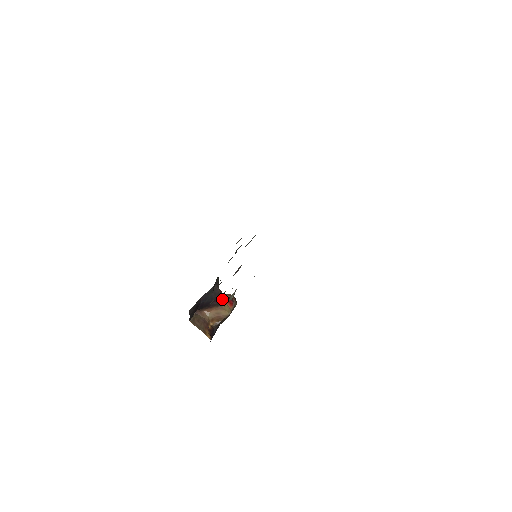
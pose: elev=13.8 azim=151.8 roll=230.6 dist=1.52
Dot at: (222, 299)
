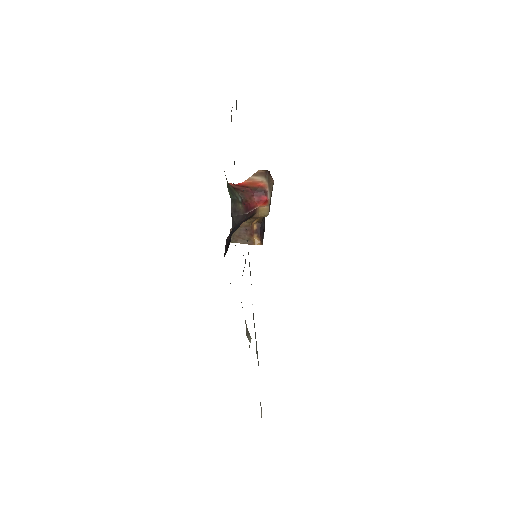
Dot at: (251, 212)
